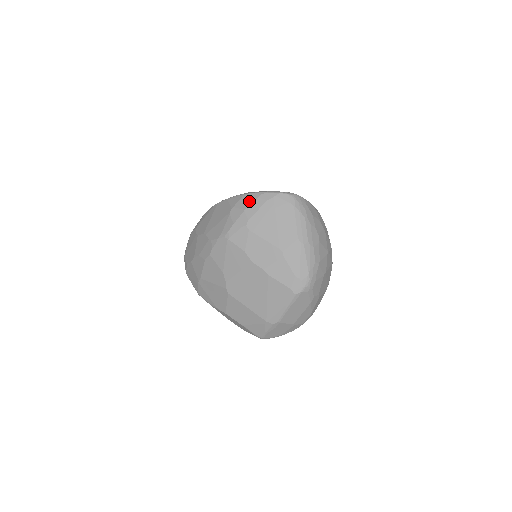
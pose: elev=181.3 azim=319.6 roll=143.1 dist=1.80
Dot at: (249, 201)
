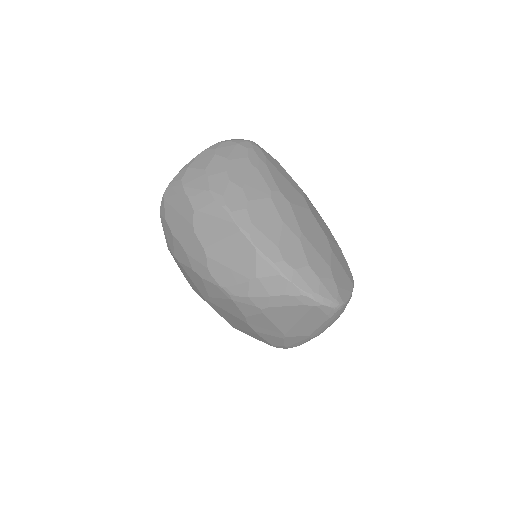
Dot at: (282, 291)
